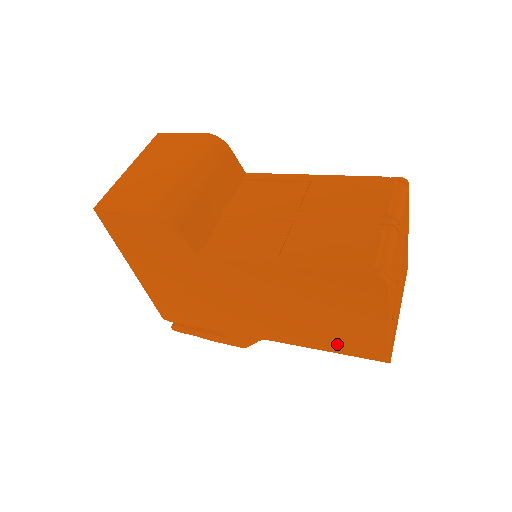
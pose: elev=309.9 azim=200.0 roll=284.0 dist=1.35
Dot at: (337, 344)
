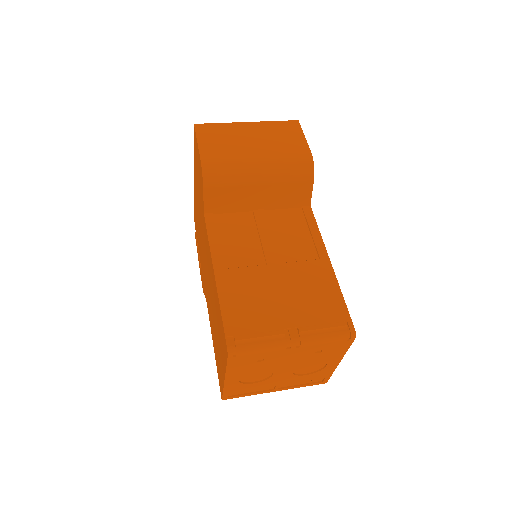
Dot at: (216, 353)
